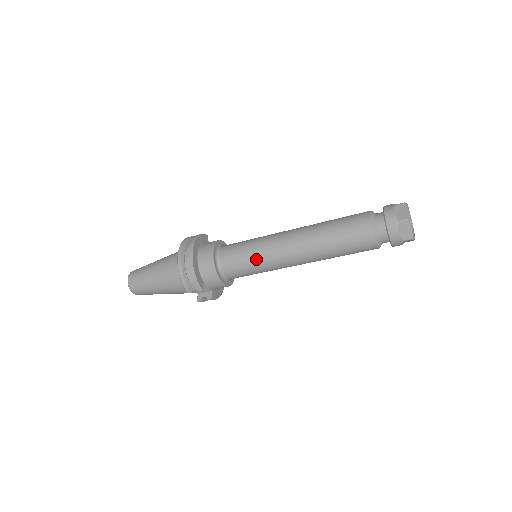
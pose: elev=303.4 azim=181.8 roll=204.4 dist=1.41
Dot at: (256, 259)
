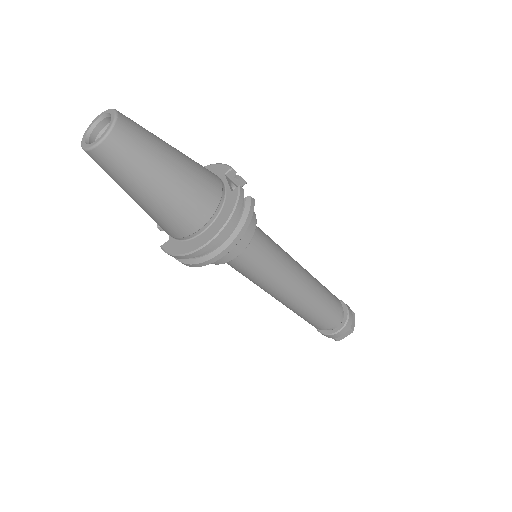
Dot at: (252, 280)
